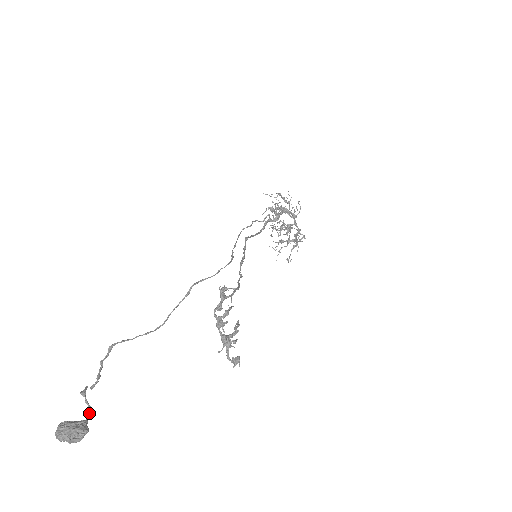
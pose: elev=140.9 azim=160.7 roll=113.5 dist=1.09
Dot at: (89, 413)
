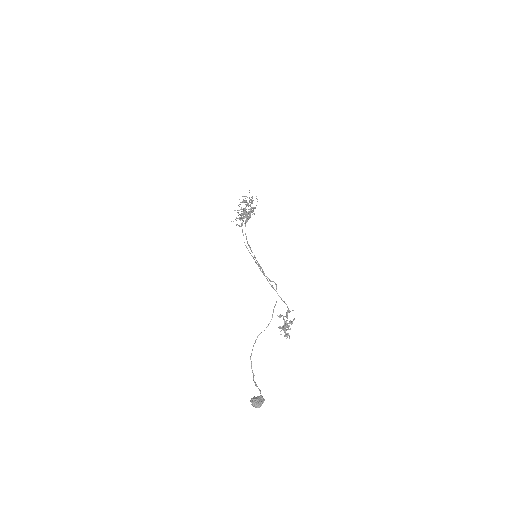
Dot at: (260, 392)
